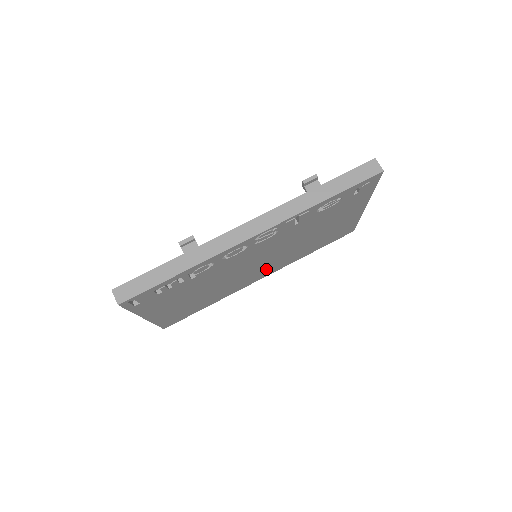
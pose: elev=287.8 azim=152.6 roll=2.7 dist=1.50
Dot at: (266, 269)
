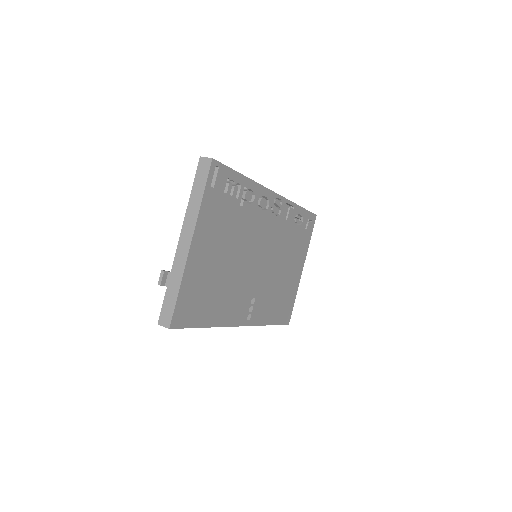
Dot at: (250, 304)
